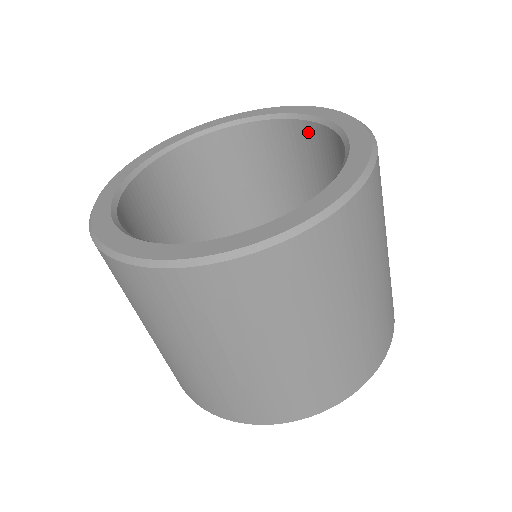
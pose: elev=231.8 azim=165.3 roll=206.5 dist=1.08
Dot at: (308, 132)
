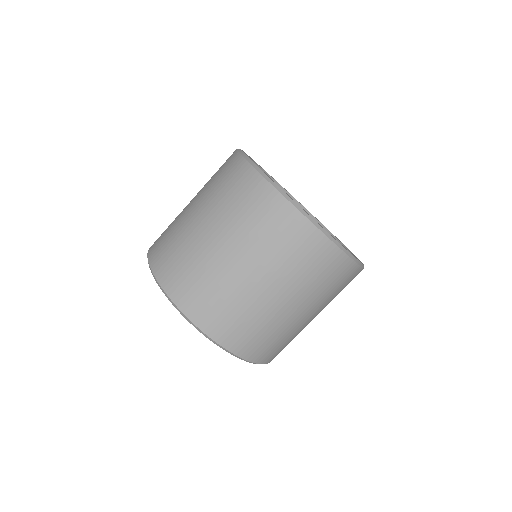
Dot at: occluded
